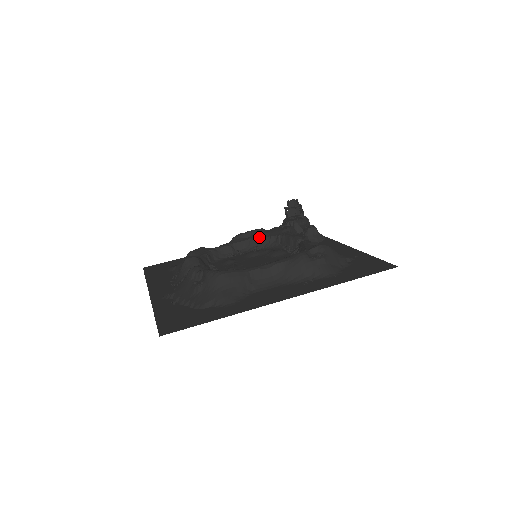
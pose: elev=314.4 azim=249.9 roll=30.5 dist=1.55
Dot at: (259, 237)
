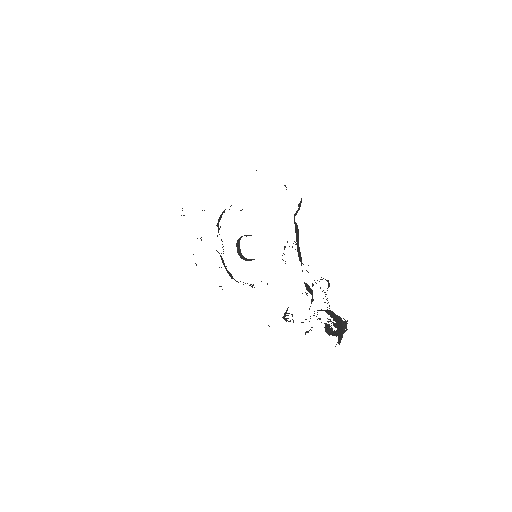
Dot at: occluded
